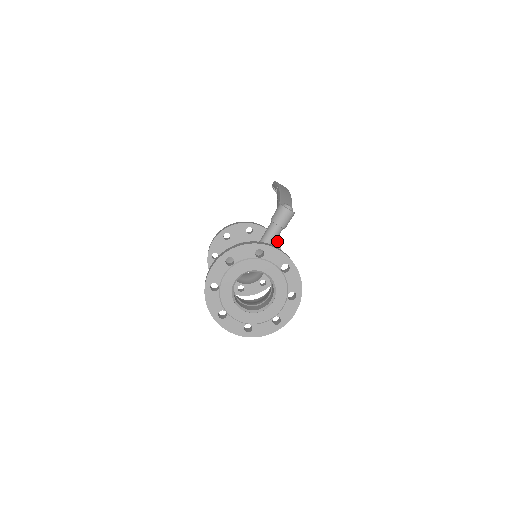
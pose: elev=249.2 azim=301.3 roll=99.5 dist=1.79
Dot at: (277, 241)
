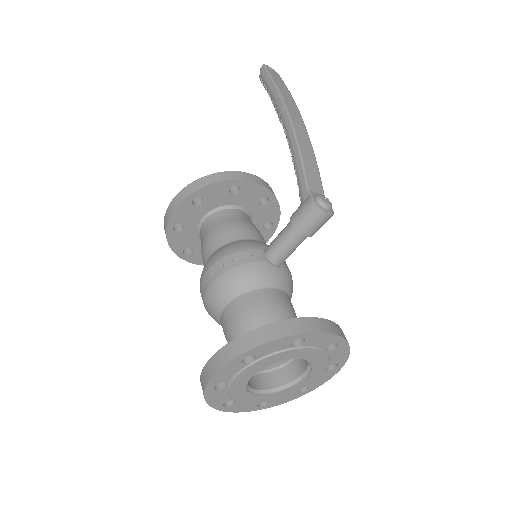
Dot at: (276, 198)
